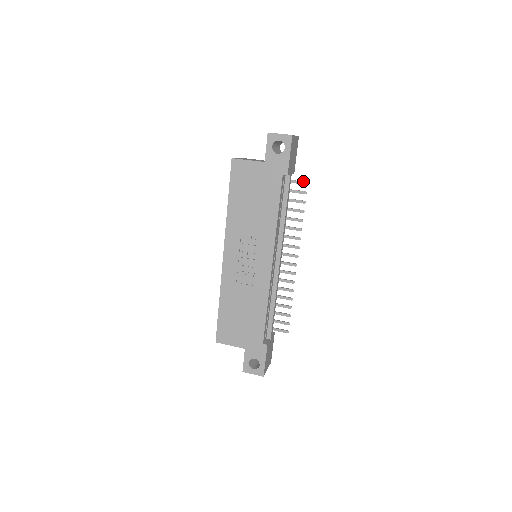
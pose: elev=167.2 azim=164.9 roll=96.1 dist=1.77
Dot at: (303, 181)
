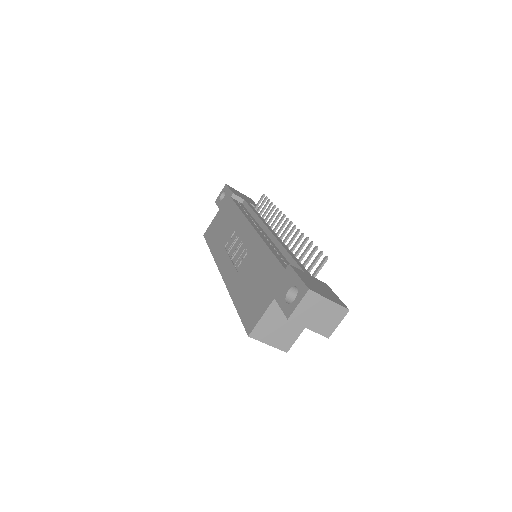
Dot at: (261, 198)
